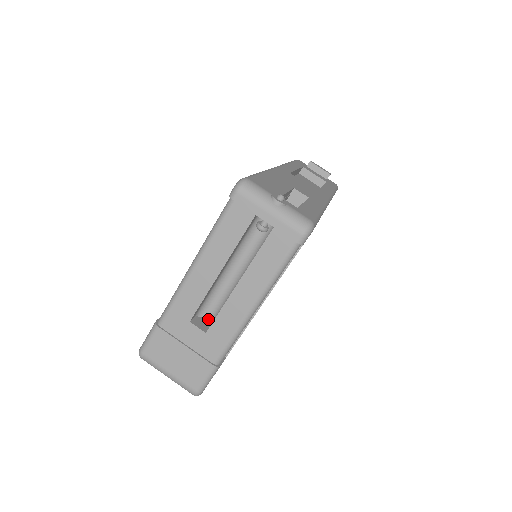
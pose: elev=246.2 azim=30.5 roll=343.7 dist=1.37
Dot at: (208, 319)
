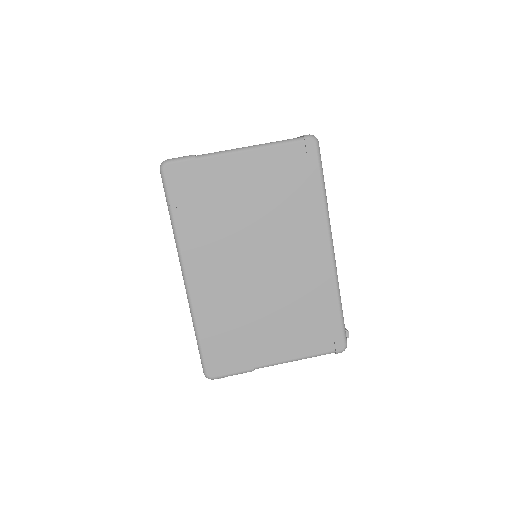
Dot at: occluded
